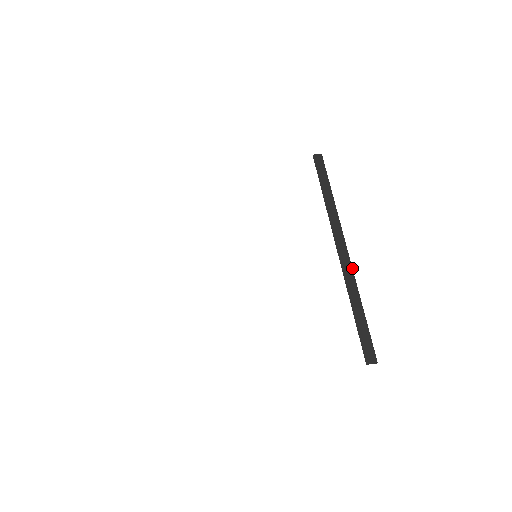
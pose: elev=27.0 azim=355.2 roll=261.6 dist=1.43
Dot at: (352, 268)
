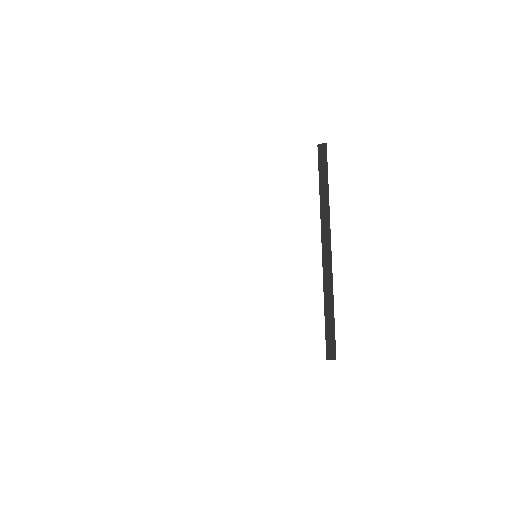
Dot at: occluded
